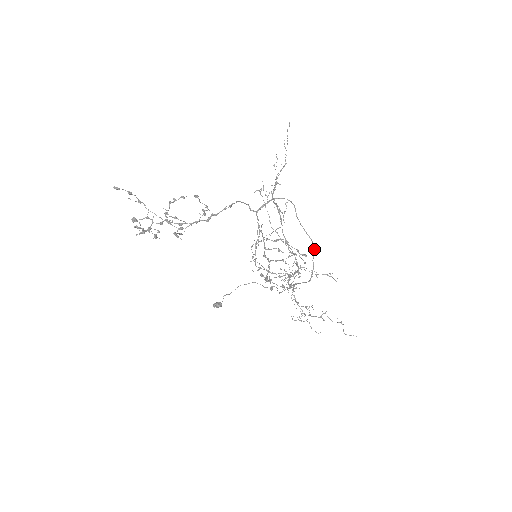
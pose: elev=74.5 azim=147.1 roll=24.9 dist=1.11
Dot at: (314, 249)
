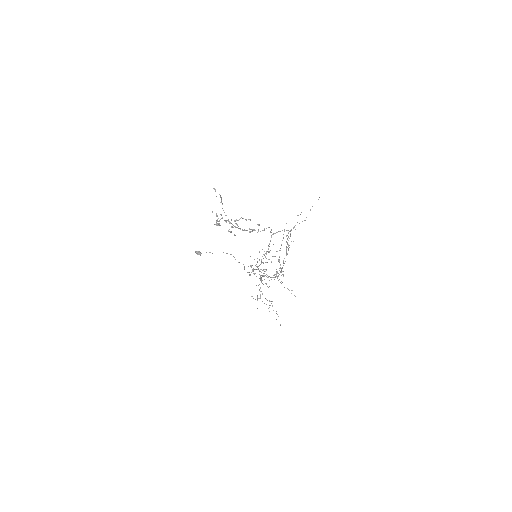
Dot at: occluded
